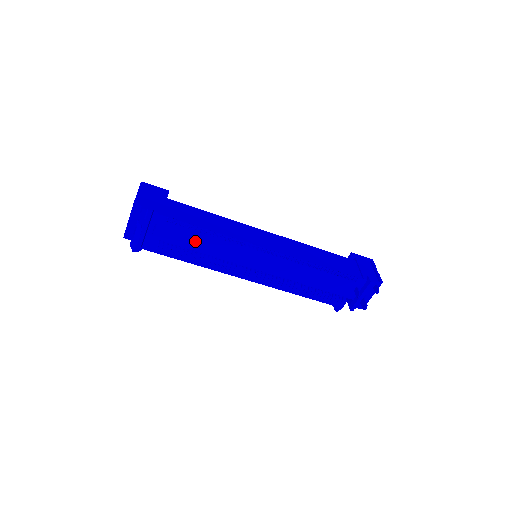
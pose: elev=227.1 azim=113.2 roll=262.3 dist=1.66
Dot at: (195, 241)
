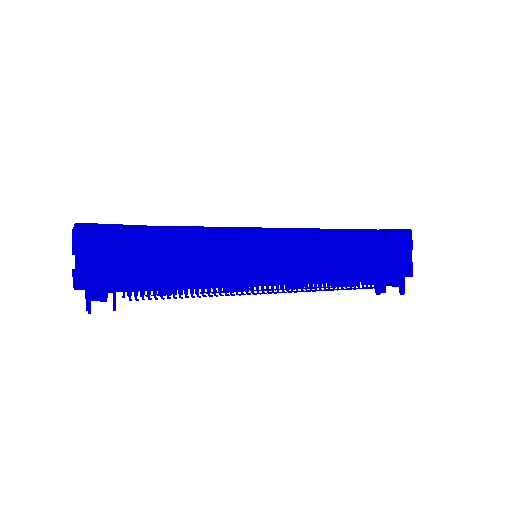
Dot at: occluded
